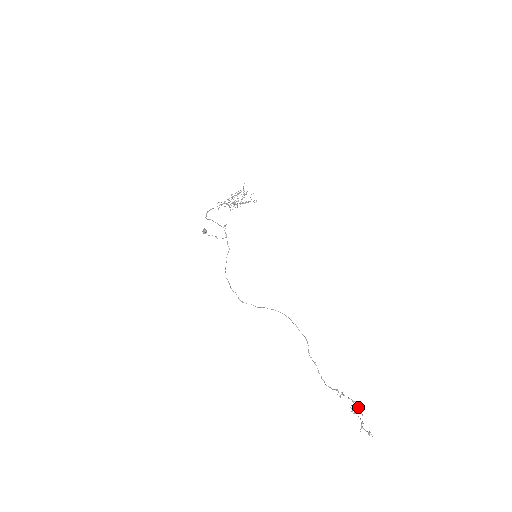
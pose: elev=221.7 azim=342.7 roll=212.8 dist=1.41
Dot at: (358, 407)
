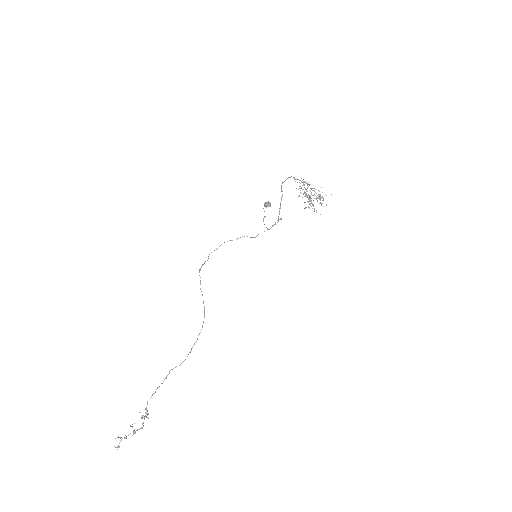
Dot at: occluded
